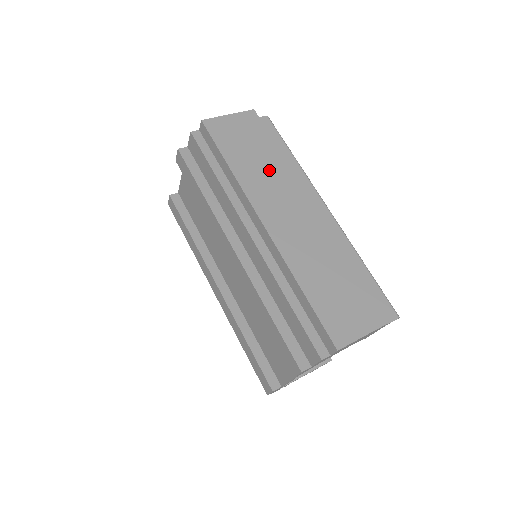
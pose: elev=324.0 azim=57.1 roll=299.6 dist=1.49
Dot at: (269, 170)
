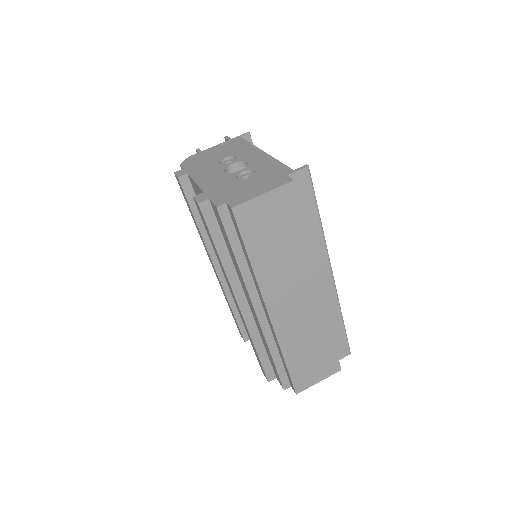
Dot at: (289, 260)
